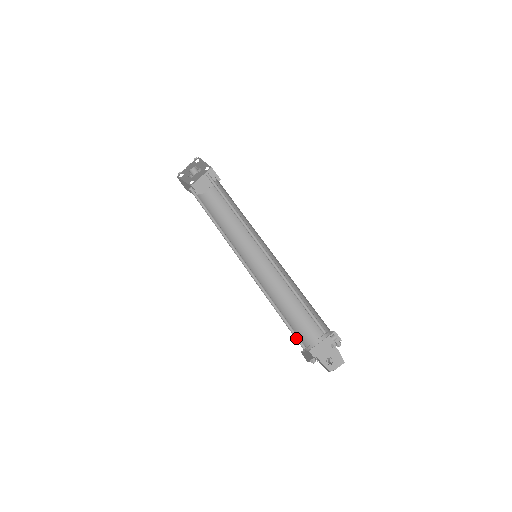
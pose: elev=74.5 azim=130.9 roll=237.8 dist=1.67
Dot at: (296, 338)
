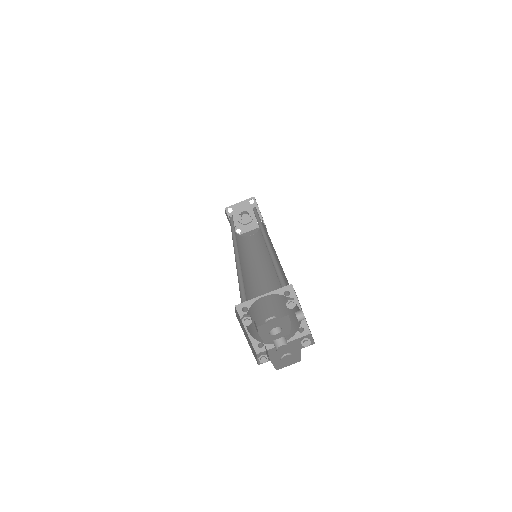
Dot at: (242, 301)
